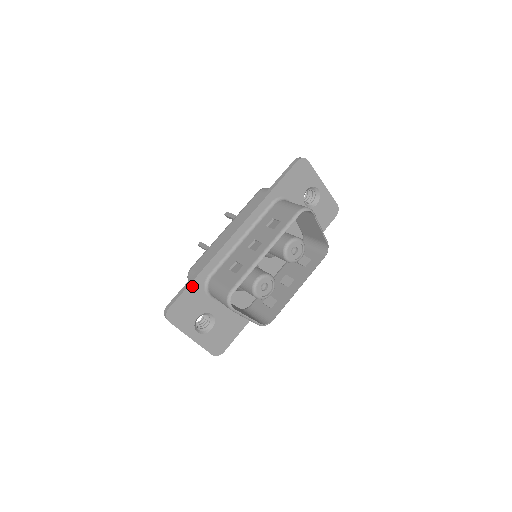
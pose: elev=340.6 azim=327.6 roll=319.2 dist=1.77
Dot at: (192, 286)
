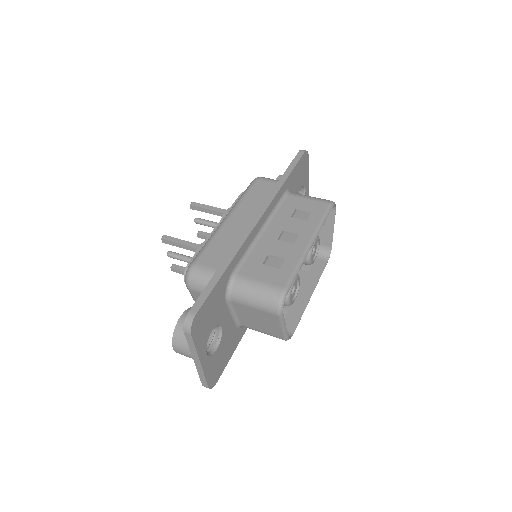
Dot at: (219, 284)
